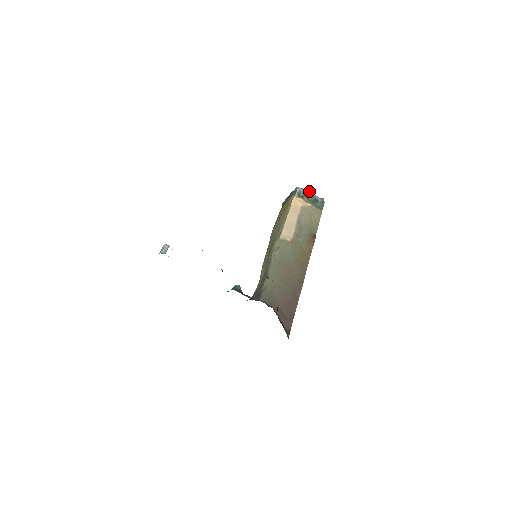
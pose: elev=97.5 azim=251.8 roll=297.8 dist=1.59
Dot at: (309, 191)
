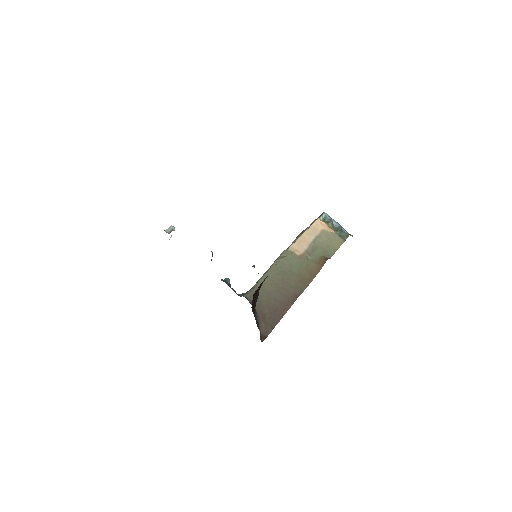
Dot at: (338, 223)
